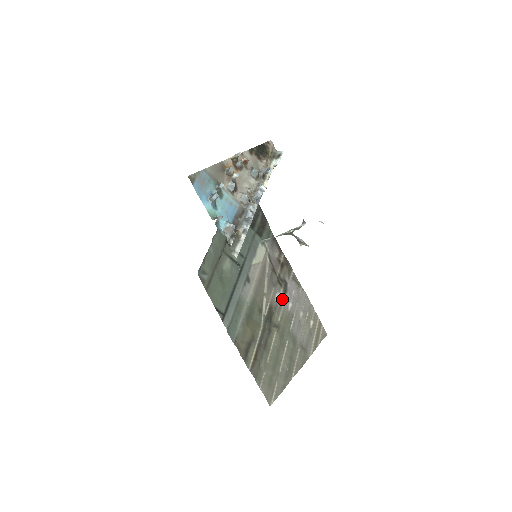
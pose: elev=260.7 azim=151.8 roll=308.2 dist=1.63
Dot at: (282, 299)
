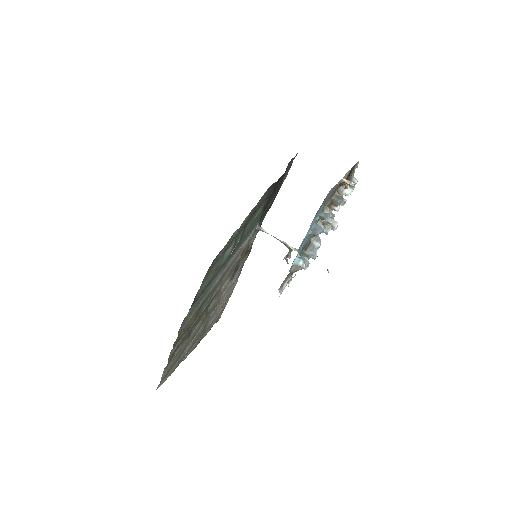
Dot at: (226, 286)
